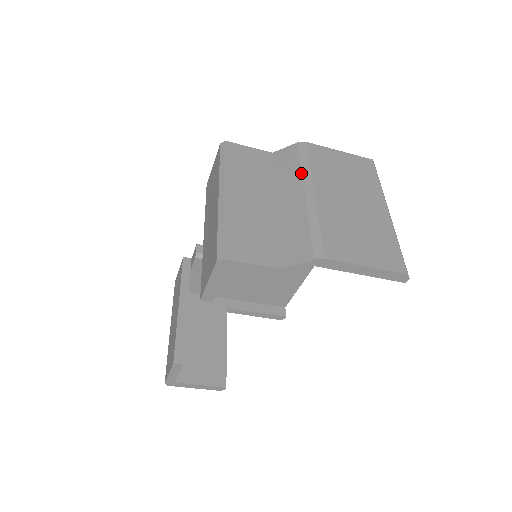
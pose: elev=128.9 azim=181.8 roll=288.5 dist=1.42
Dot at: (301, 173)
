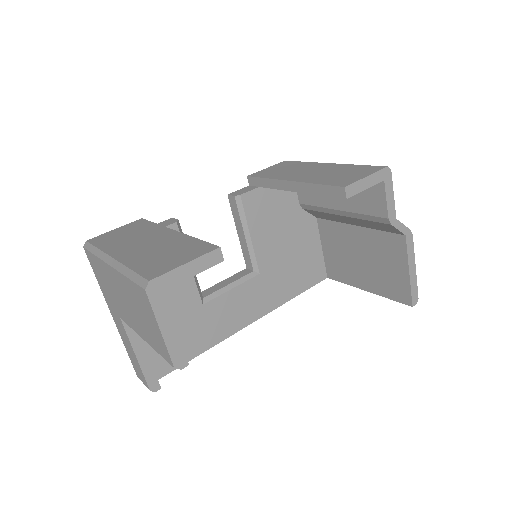
Dot at: occluded
